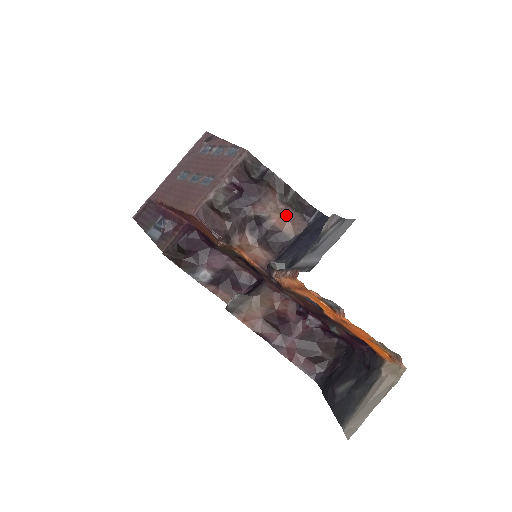
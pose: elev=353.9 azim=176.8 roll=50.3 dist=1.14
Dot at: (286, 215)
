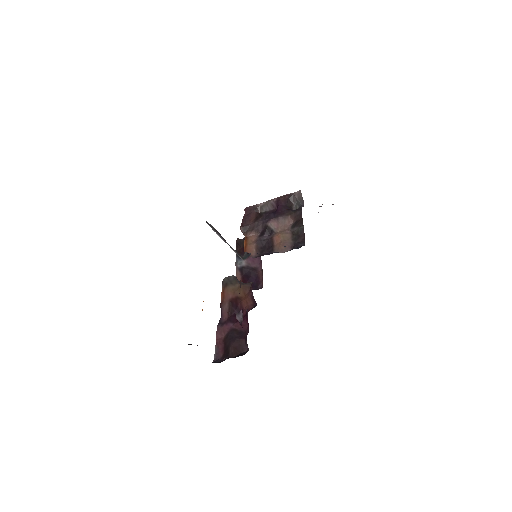
Dot at: (284, 237)
